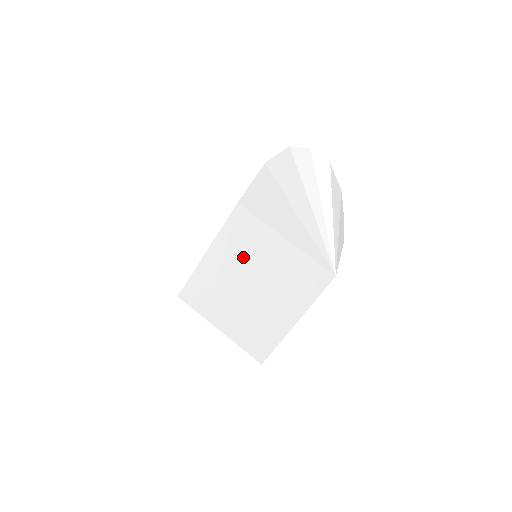
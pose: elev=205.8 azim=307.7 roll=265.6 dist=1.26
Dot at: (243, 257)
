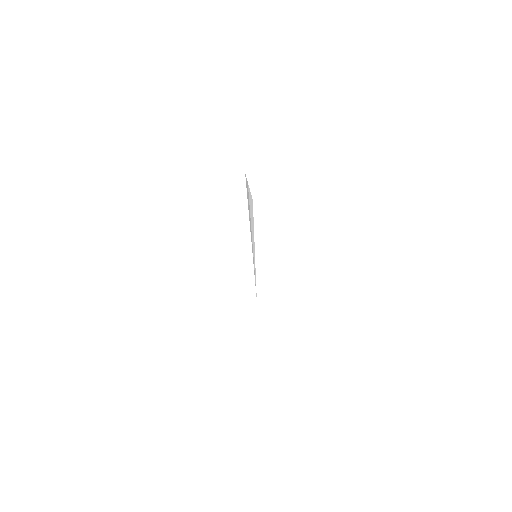
Dot at: occluded
